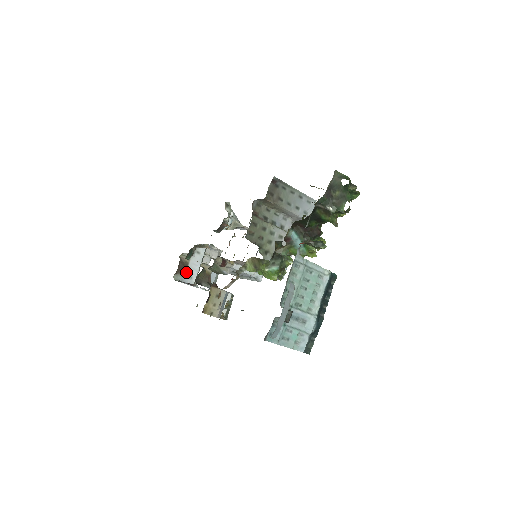
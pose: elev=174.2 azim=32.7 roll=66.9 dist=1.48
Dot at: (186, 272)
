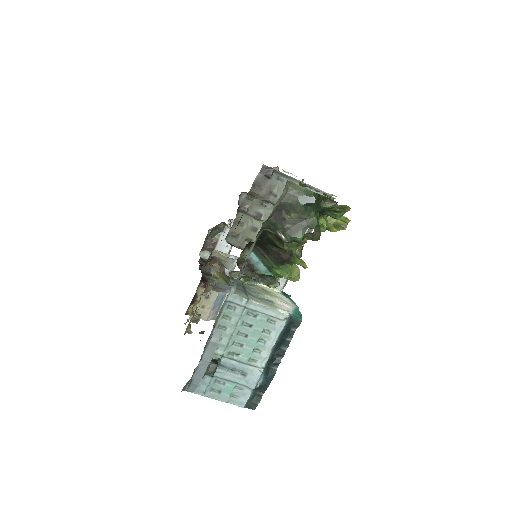
Dot at: (215, 249)
